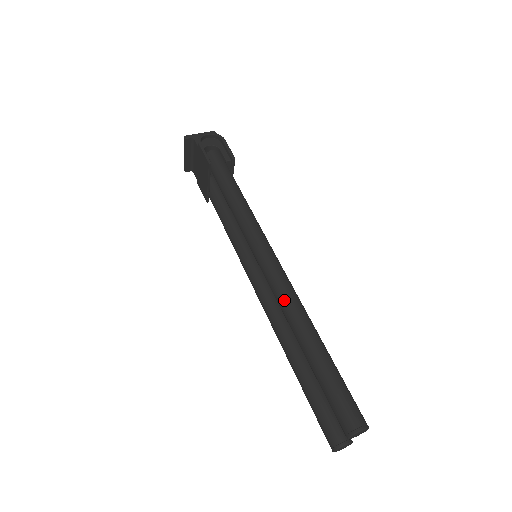
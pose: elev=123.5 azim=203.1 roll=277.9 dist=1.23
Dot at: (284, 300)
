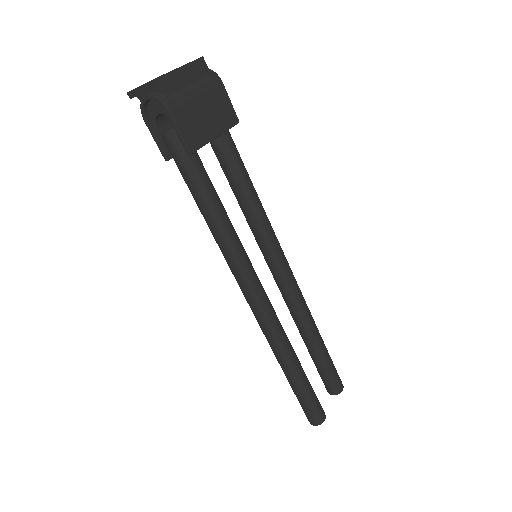
Dot at: (264, 334)
